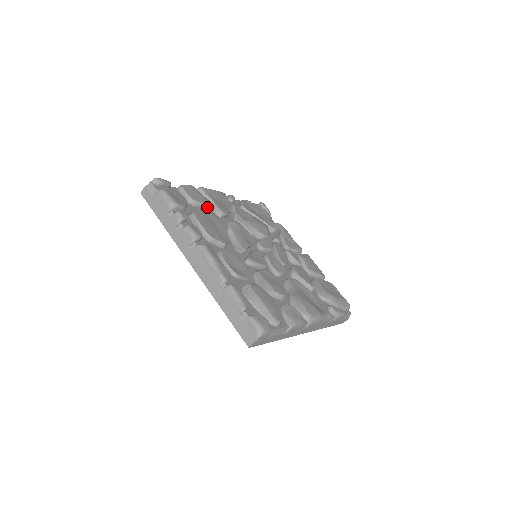
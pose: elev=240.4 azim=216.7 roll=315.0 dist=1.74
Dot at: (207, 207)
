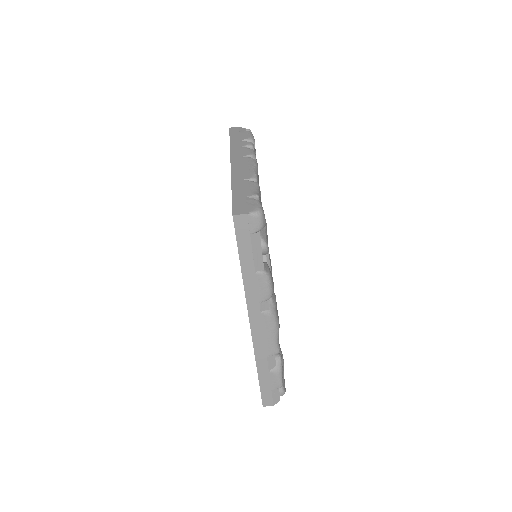
Dot at: occluded
